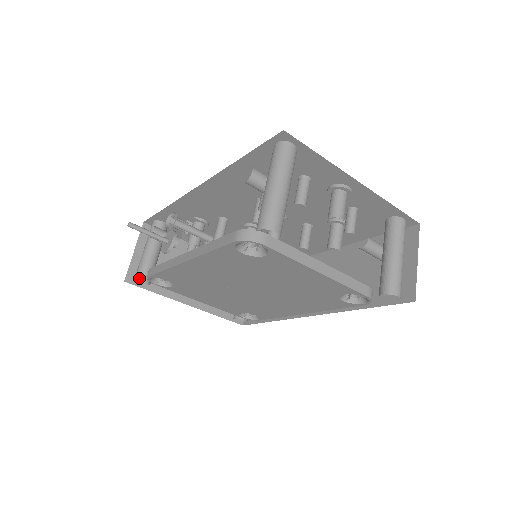
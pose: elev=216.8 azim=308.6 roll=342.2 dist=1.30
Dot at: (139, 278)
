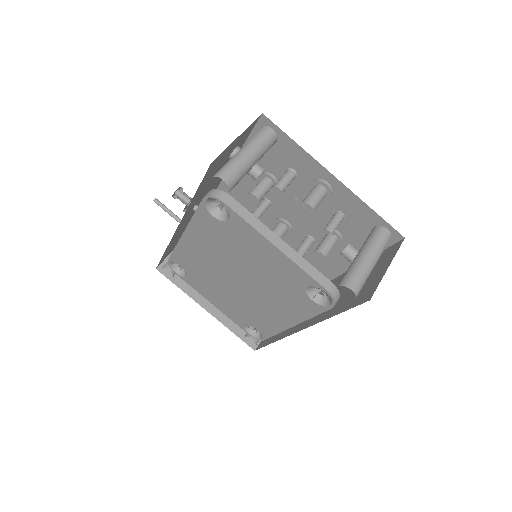
Dot at: (166, 266)
